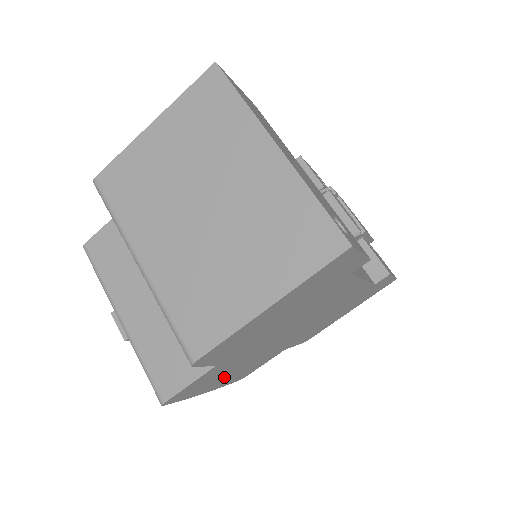
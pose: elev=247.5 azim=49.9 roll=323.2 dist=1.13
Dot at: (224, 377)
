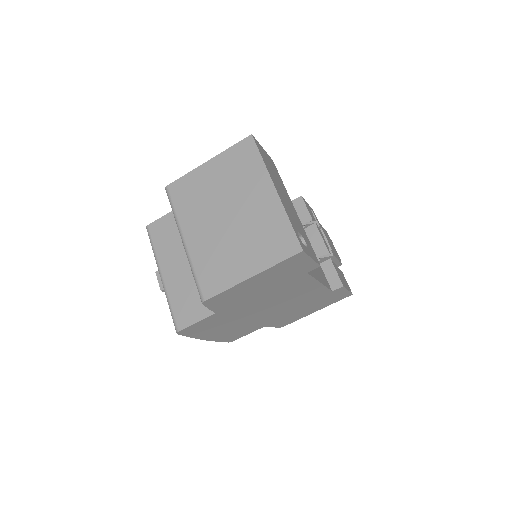
Dot at: (219, 330)
